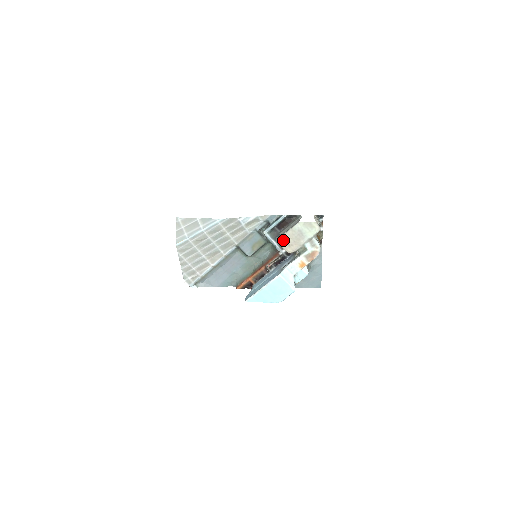
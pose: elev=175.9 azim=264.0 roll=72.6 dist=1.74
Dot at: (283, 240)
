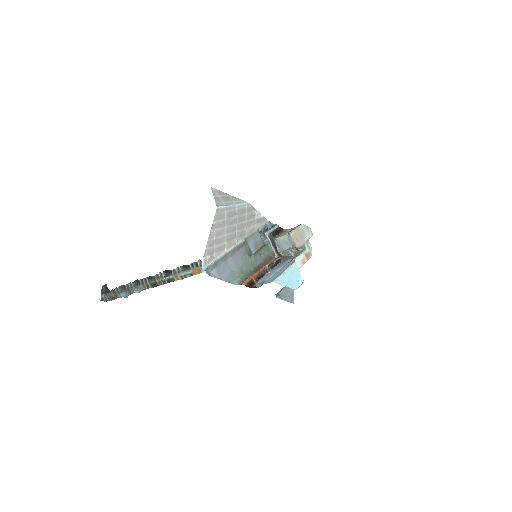
Dot at: (294, 234)
